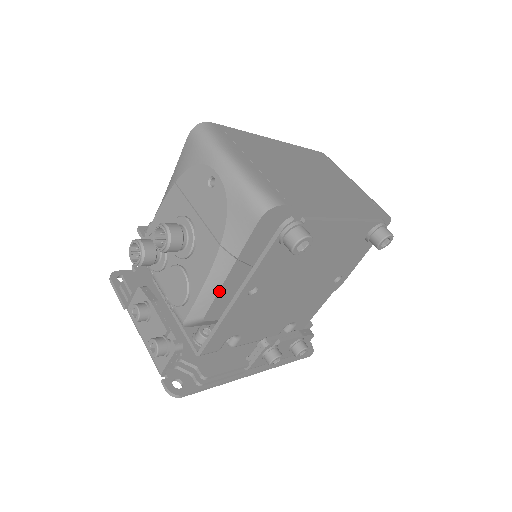
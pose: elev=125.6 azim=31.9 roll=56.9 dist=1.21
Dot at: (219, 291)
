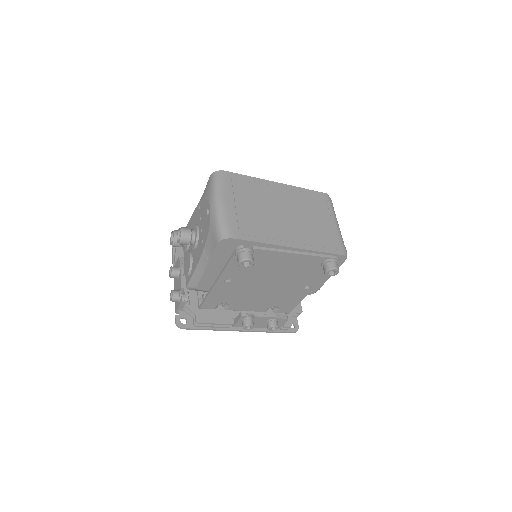
Dot at: (203, 275)
